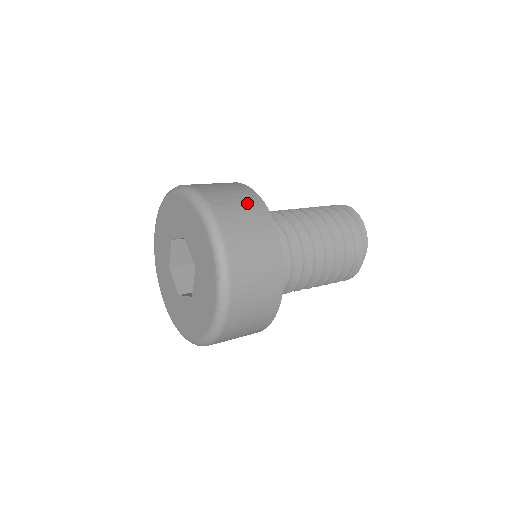
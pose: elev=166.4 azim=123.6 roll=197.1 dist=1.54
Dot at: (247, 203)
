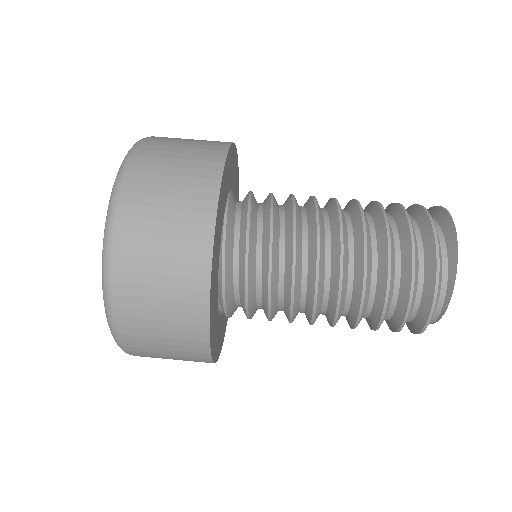
Dot at: (184, 209)
